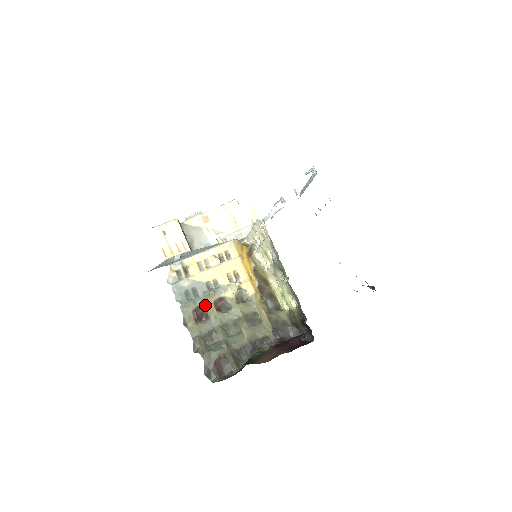
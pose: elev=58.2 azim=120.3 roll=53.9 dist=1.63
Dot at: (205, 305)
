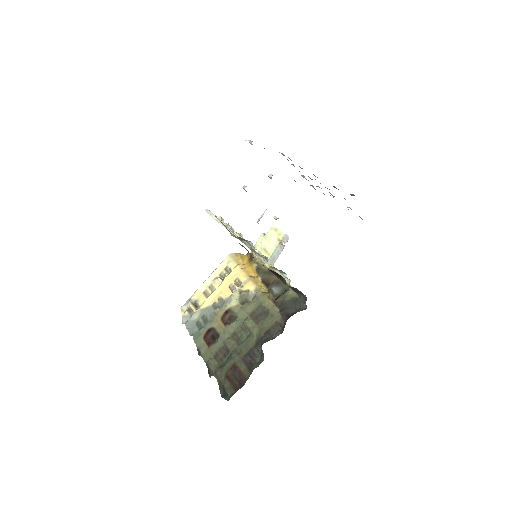
Dot at: (214, 326)
